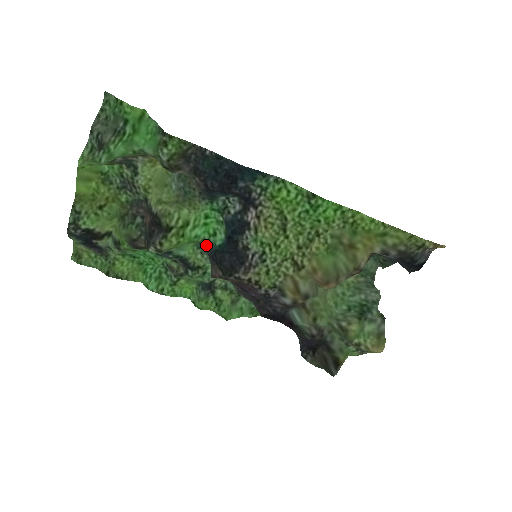
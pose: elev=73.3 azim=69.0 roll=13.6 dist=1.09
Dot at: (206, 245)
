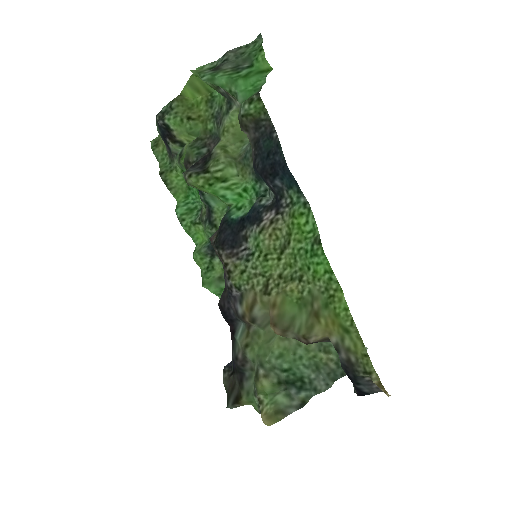
Dot at: (227, 211)
